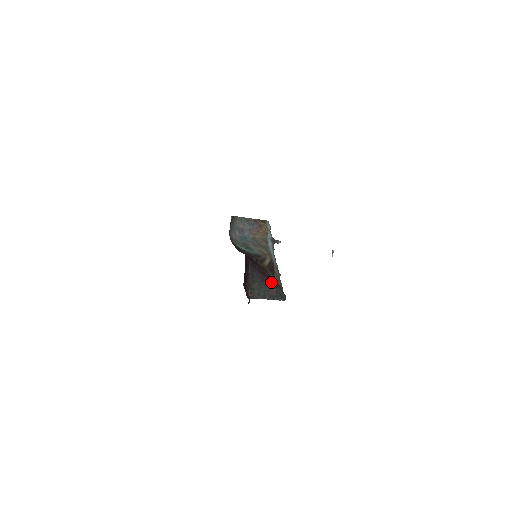
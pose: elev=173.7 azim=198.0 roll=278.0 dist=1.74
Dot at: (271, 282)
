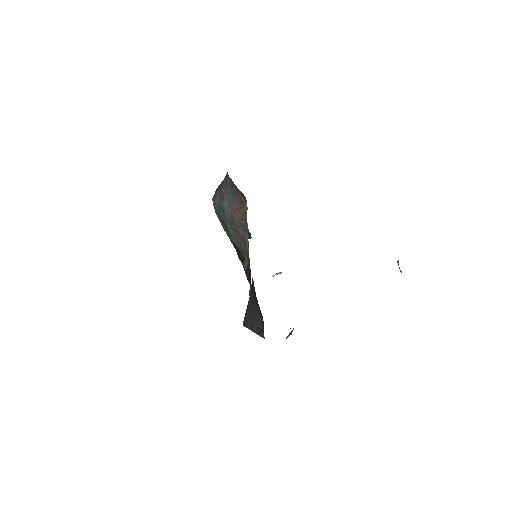
Dot at: (258, 304)
